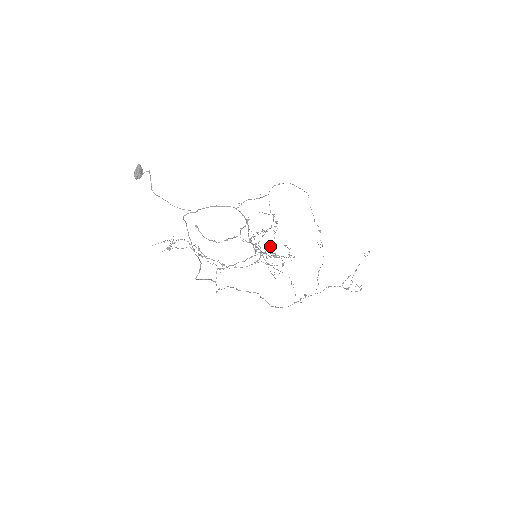
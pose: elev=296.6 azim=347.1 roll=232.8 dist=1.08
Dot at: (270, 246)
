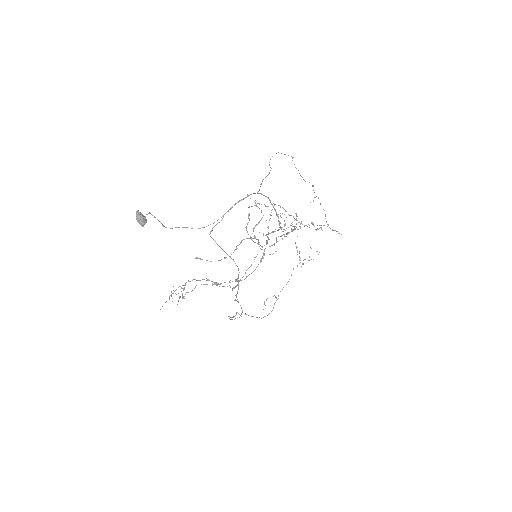
Dot at: occluded
